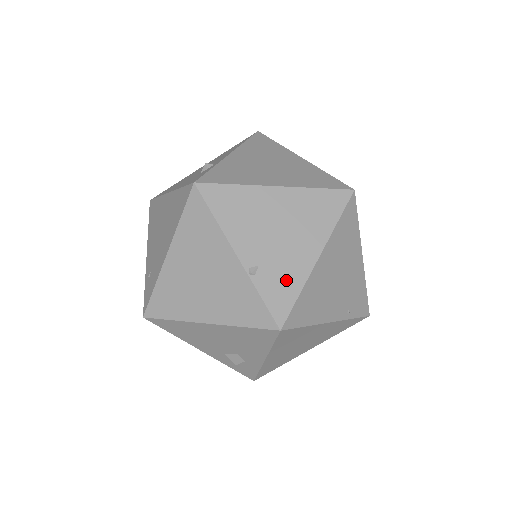
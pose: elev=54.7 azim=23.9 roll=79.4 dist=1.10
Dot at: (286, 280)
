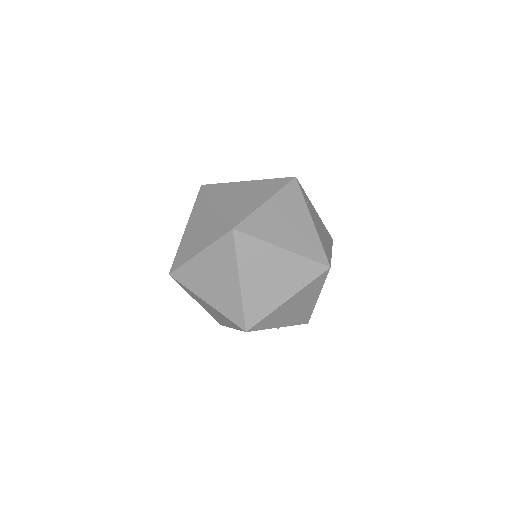
Dot at: (233, 304)
